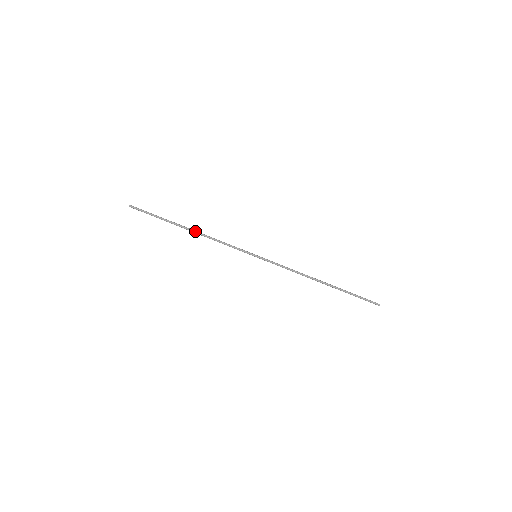
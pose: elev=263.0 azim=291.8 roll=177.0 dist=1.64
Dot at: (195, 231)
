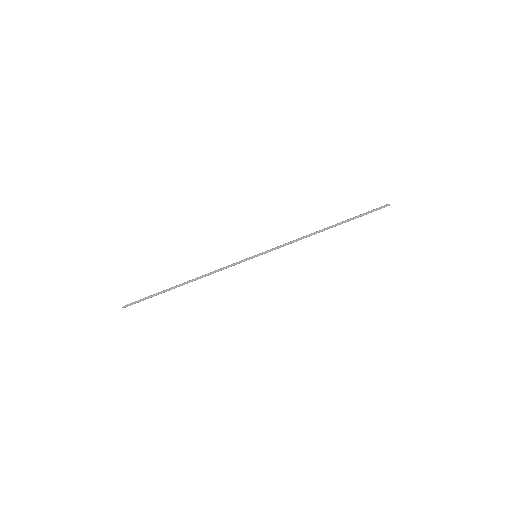
Dot at: (191, 280)
